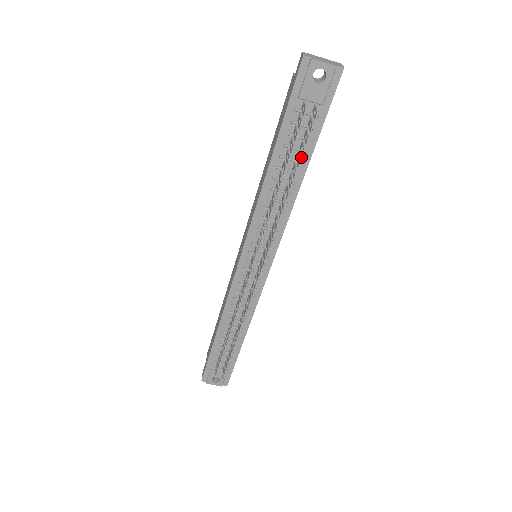
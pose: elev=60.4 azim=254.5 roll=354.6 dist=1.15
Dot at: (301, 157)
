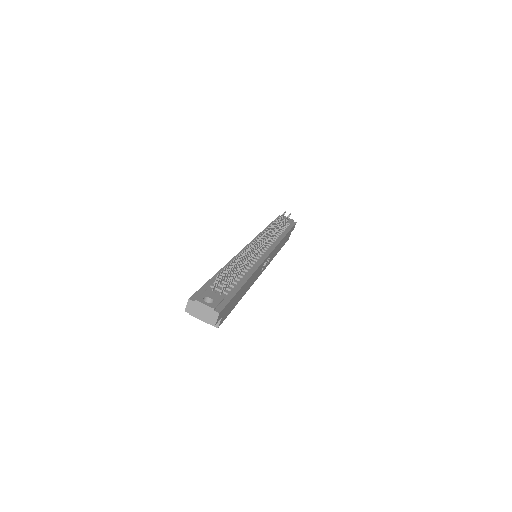
Dot at: (283, 231)
